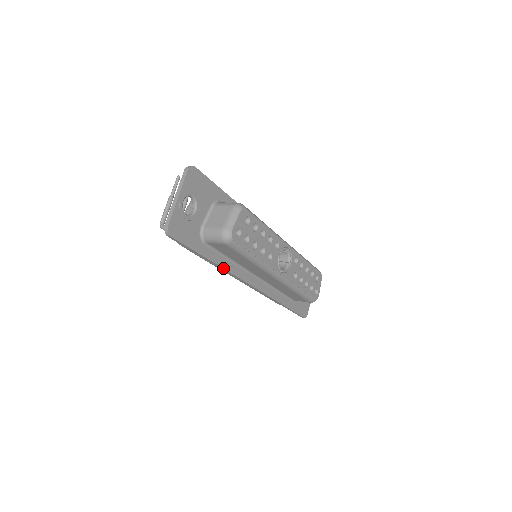
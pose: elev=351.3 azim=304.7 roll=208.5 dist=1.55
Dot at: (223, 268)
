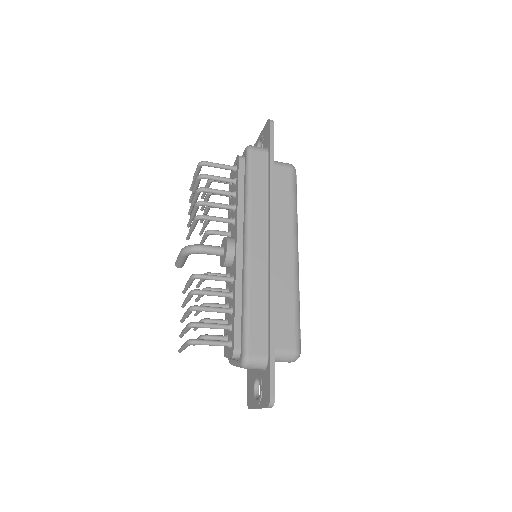
Dot at: (273, 190)
